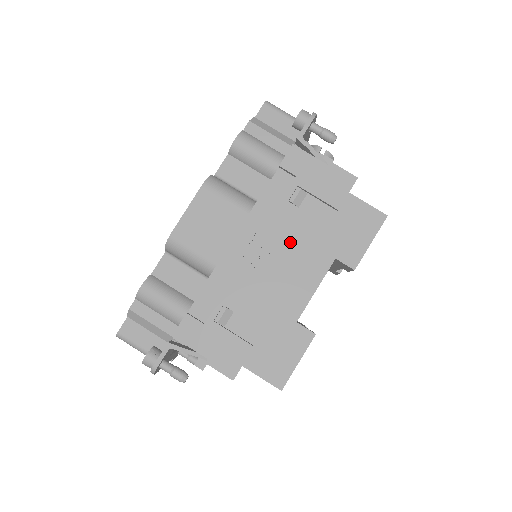
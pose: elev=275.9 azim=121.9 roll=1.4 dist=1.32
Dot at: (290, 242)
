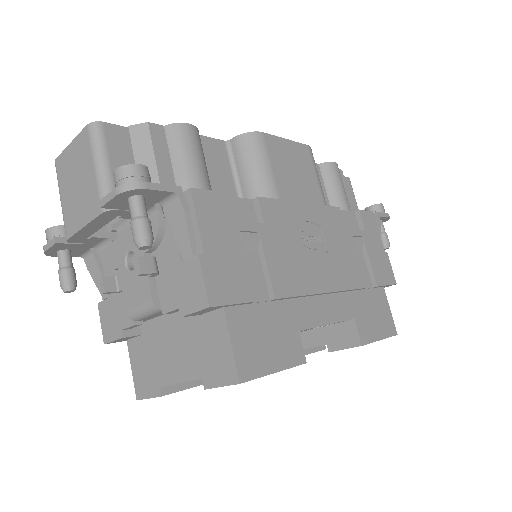
Dot at: (338, 262)
